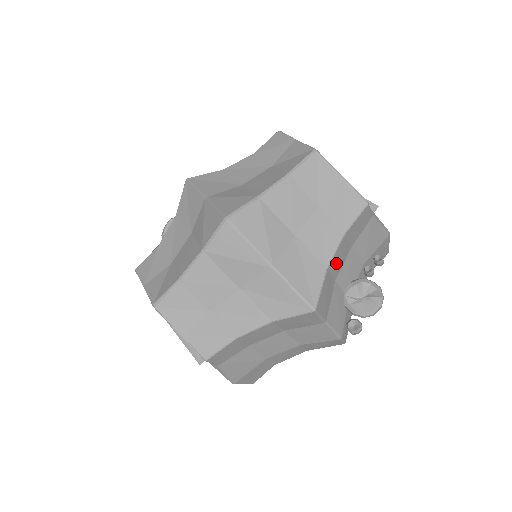
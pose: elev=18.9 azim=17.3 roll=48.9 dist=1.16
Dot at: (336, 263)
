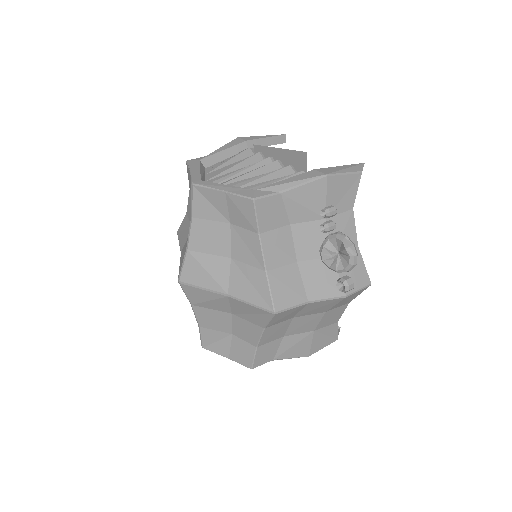
Dot at: (277, 255)
